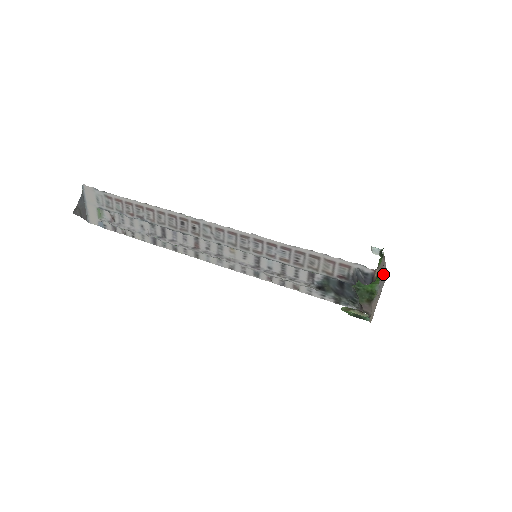
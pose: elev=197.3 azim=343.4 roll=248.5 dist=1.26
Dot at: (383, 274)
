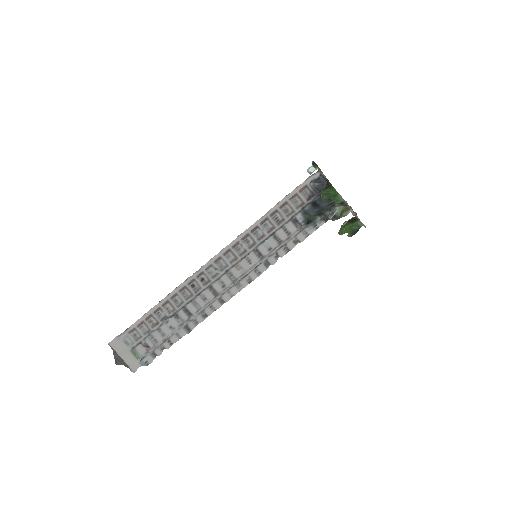
Dot at: occluded
